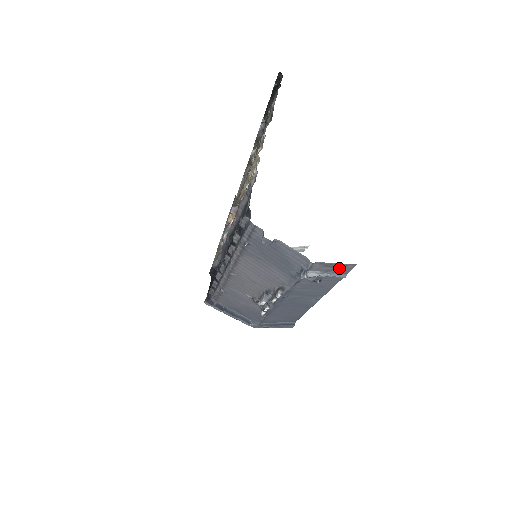
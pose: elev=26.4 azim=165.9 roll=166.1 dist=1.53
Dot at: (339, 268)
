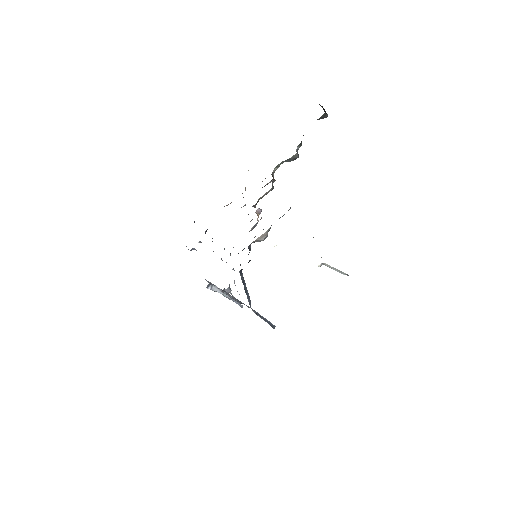
Dot at: occluded
